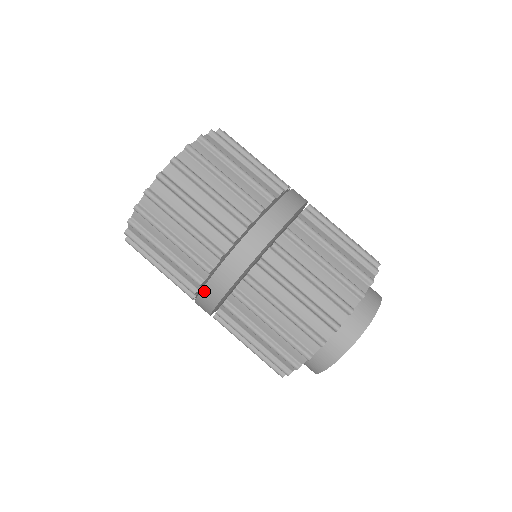
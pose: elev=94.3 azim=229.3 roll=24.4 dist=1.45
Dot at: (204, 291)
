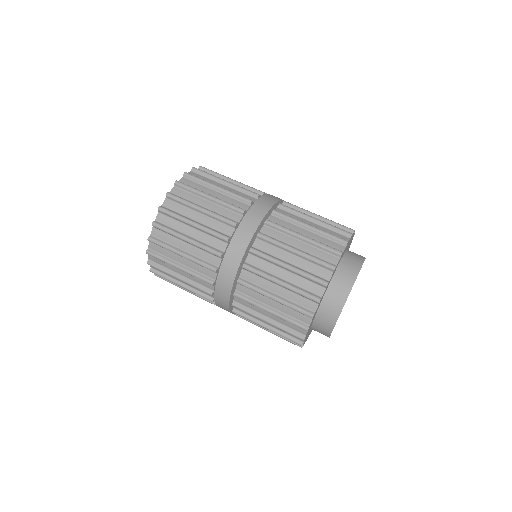
Dot at: (232, 244)
